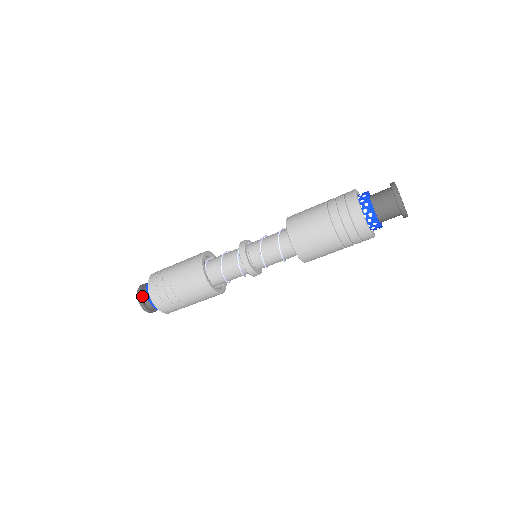
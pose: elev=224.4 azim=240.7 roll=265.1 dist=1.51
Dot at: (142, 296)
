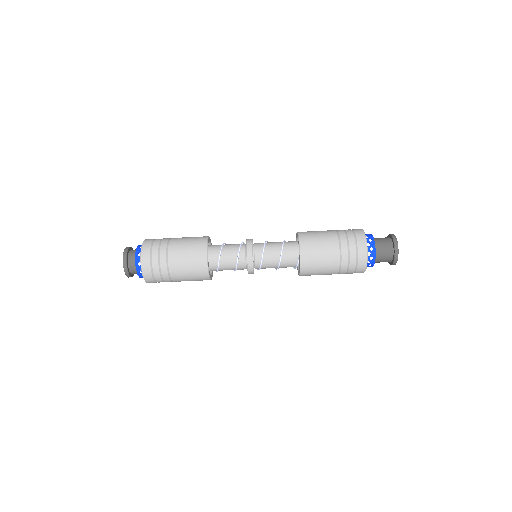
Dot at: occluded
